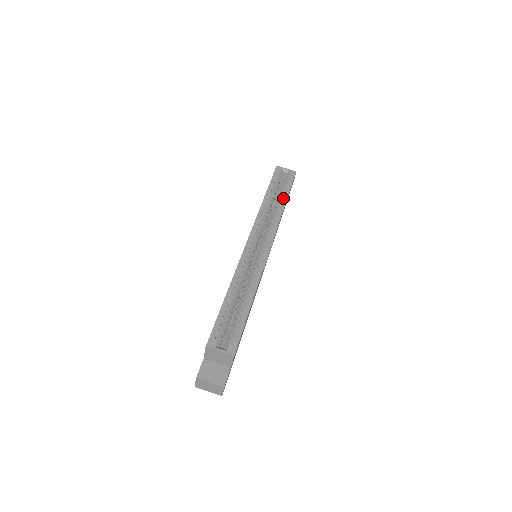
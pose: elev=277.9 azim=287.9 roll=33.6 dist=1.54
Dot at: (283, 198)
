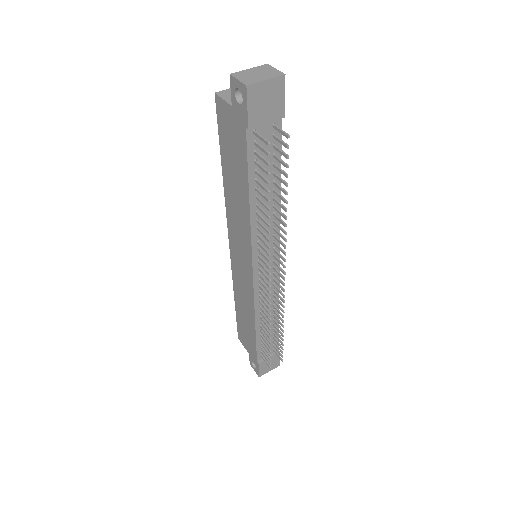
Dot at: occluded
